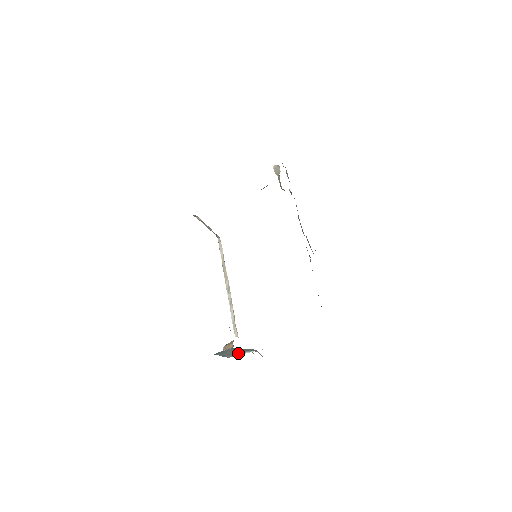
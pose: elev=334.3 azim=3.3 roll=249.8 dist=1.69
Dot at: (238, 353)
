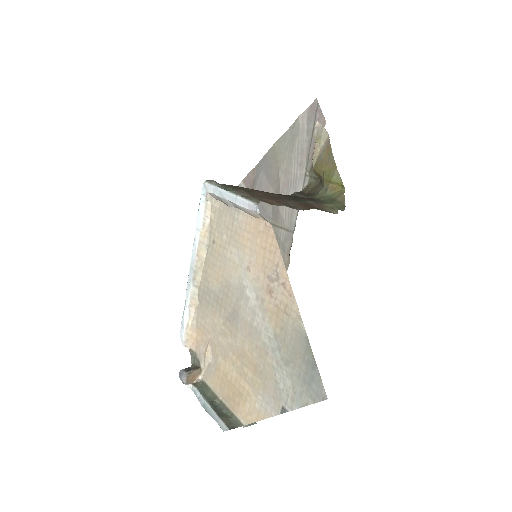
Dot at: occluded
